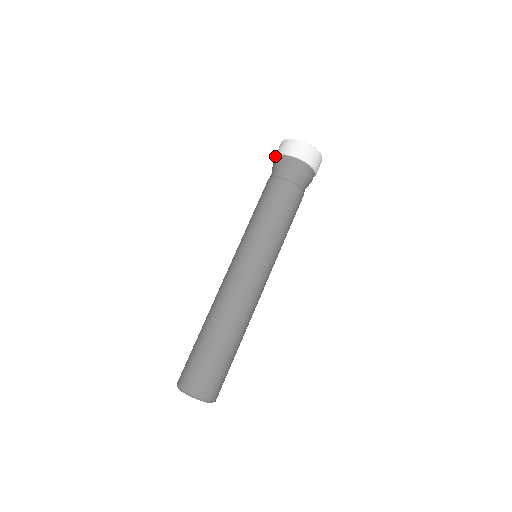
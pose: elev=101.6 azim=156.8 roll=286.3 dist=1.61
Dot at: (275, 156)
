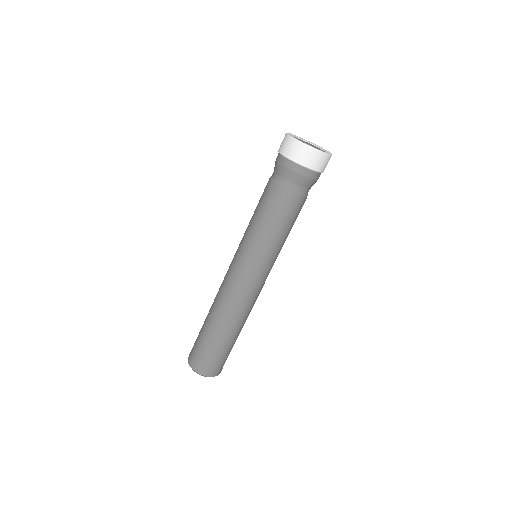
Dot at: occluded
